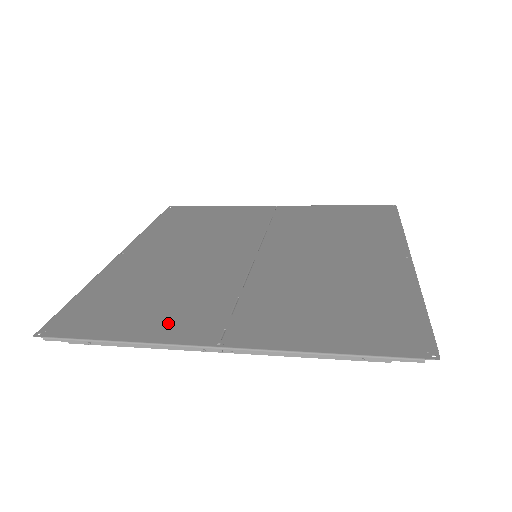
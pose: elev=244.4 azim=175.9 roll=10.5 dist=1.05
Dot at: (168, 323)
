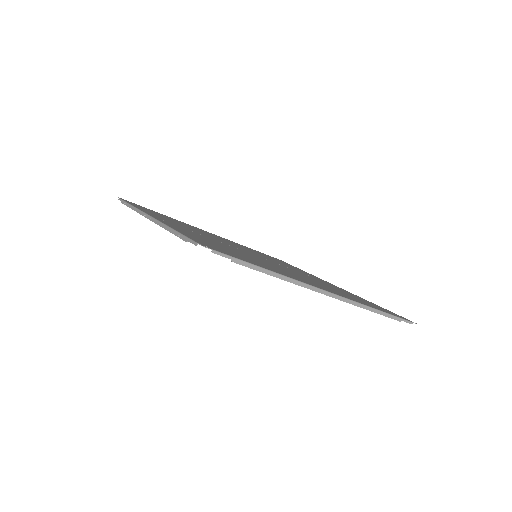
Dot at: occluded
